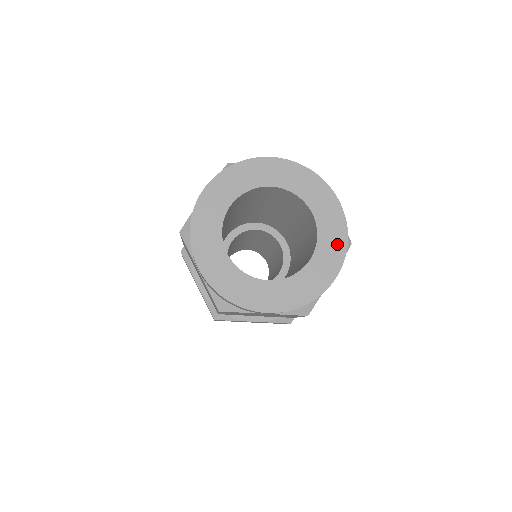
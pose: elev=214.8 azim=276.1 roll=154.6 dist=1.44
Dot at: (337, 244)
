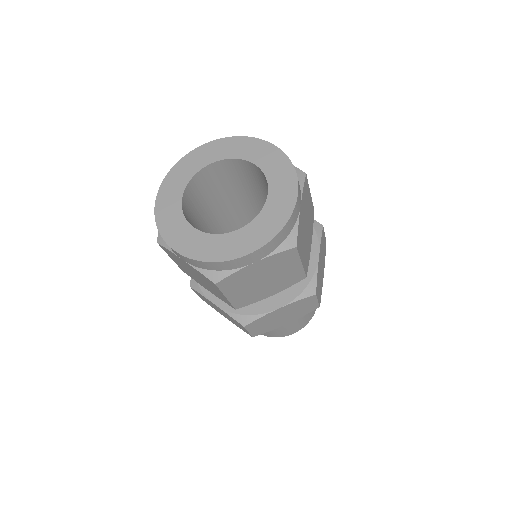
Dot at: (285, 172)
